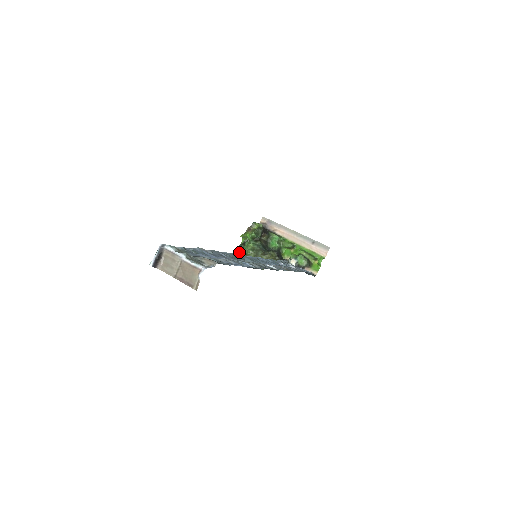
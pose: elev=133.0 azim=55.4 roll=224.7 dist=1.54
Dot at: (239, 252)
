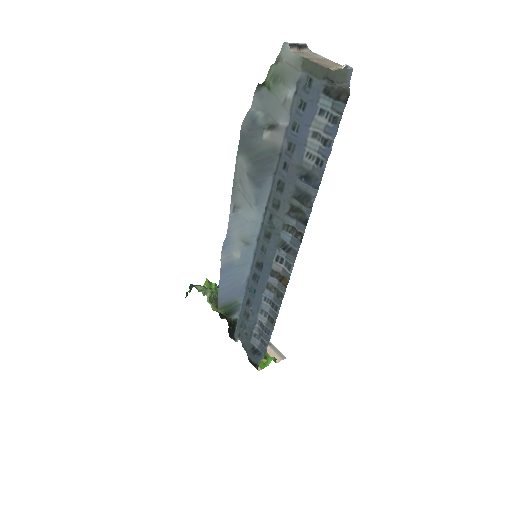
Dot at: occluded
